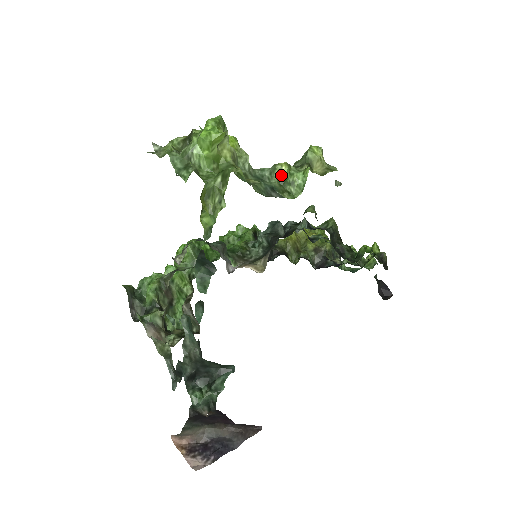
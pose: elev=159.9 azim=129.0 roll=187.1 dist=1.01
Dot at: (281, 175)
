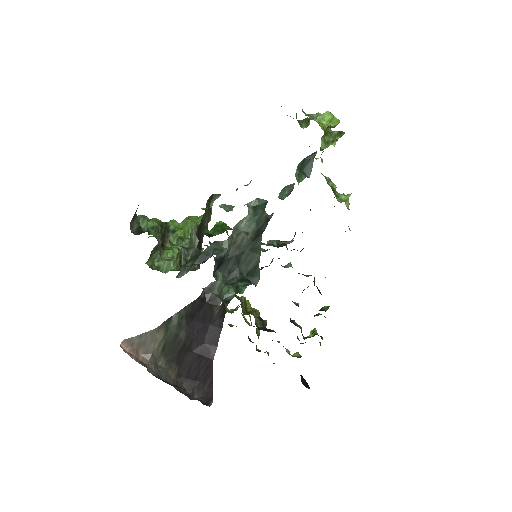
Dot at: (333, 187)
